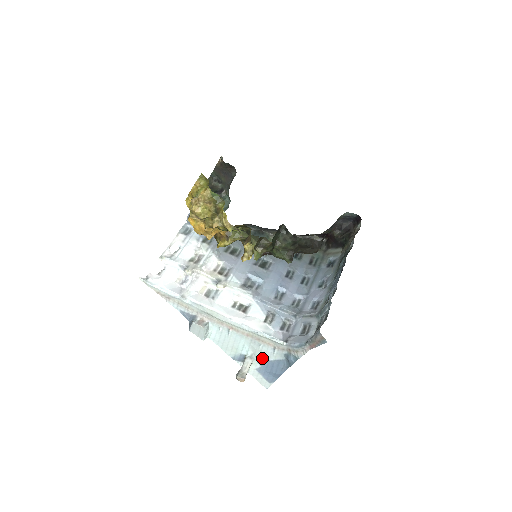
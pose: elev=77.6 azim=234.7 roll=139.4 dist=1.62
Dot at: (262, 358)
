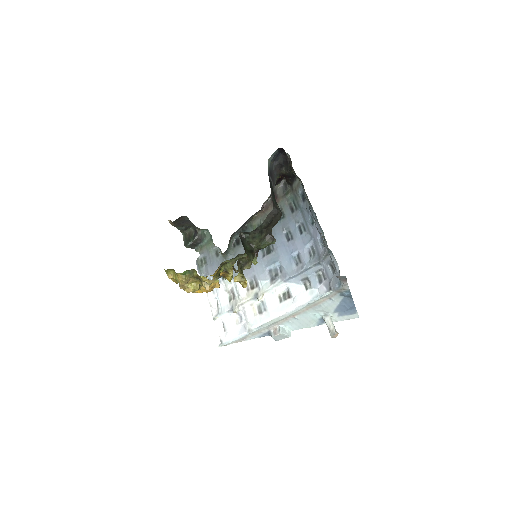
Dot at: (332, 309)
